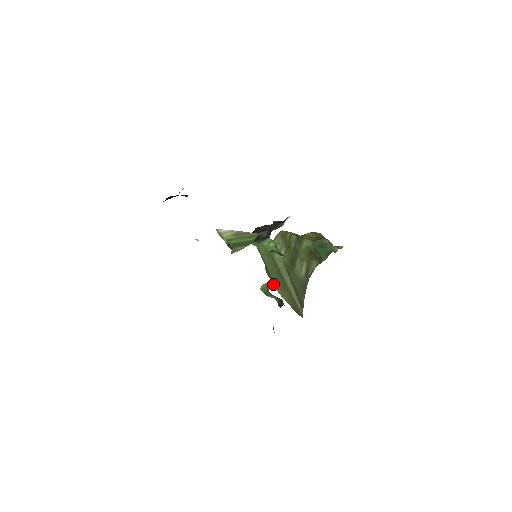
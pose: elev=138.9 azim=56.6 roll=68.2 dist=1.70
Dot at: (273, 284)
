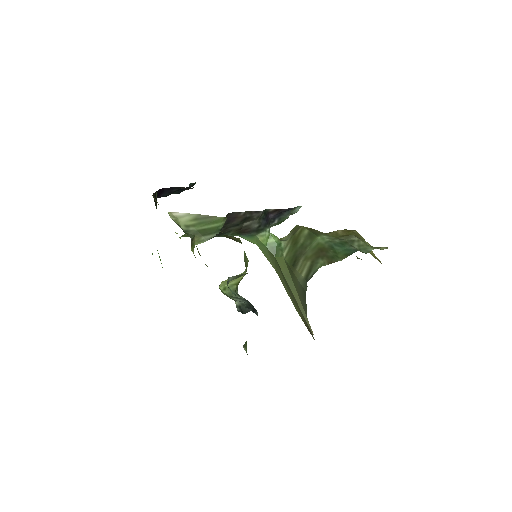
Dot at: occluded
